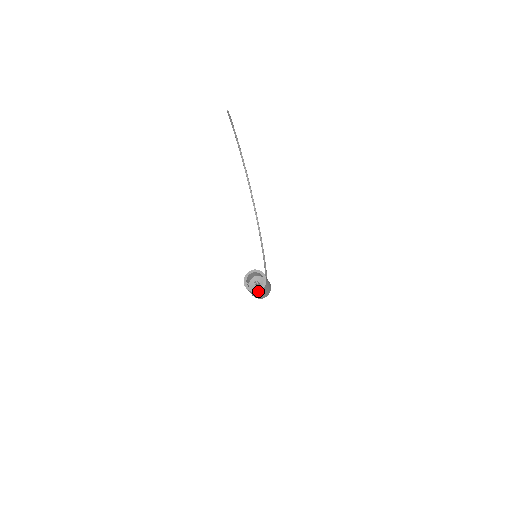
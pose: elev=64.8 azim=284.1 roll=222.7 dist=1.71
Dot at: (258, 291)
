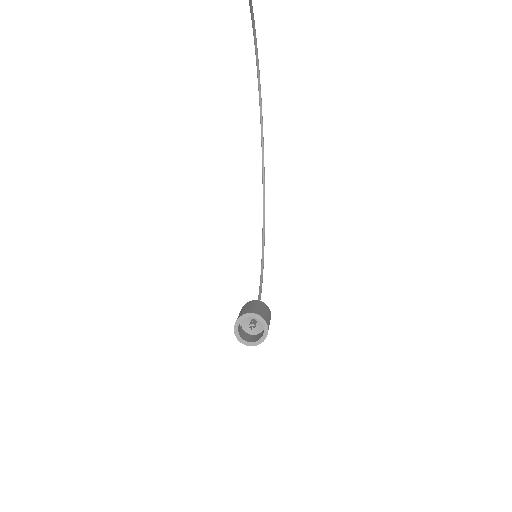
Dot at: (253, 345)
